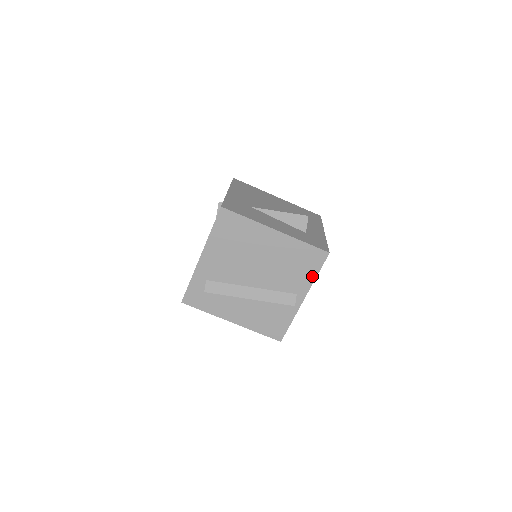
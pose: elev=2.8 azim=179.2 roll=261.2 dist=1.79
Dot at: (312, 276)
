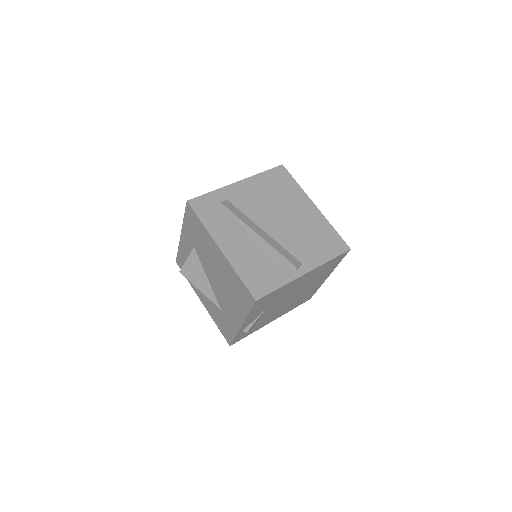
Dot at: (326, 258)
